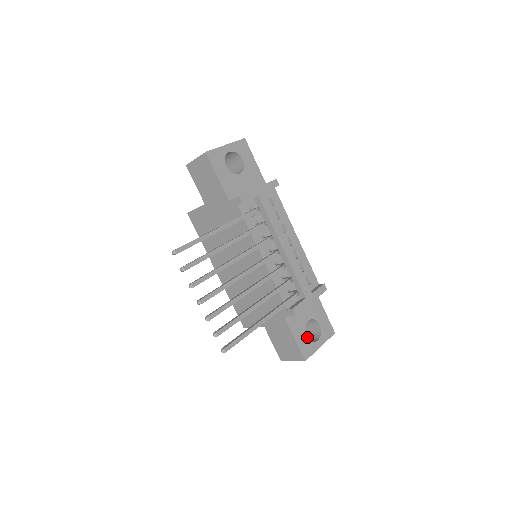
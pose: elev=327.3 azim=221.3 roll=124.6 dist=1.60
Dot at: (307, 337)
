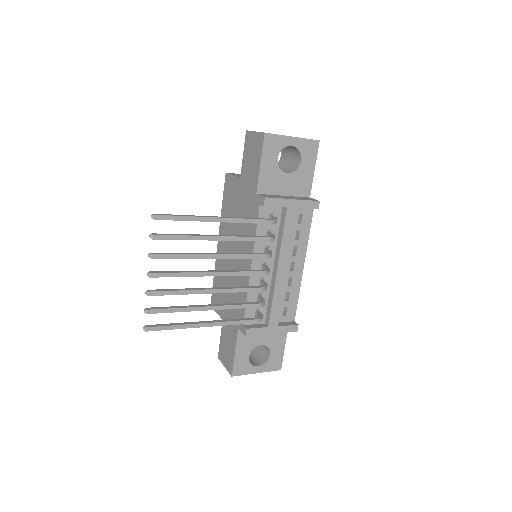
Dot at: (255, 355)
